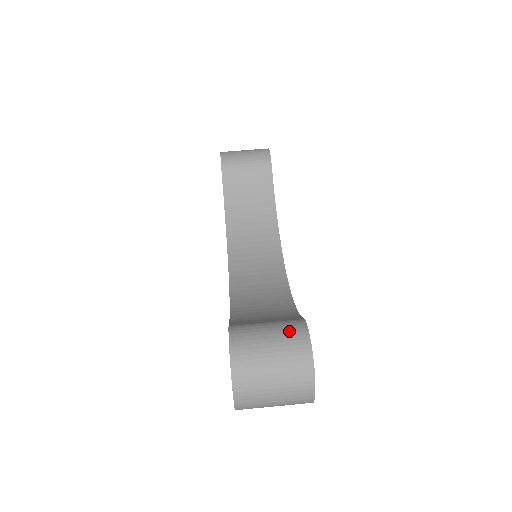
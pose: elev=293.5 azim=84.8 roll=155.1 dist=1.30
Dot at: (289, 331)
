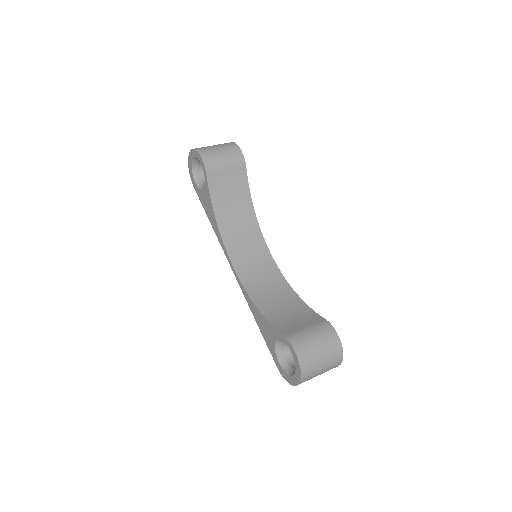
Dot at: (326, 335)
